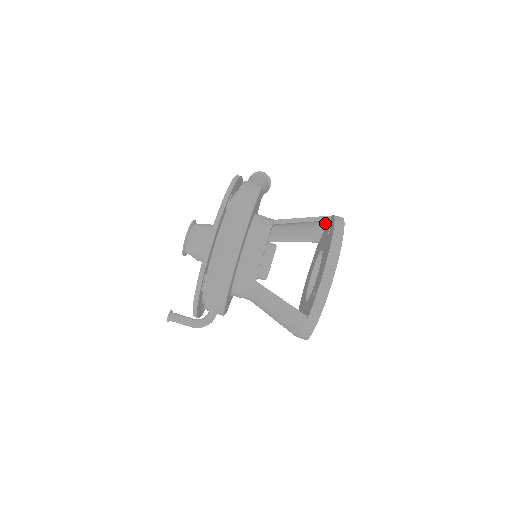
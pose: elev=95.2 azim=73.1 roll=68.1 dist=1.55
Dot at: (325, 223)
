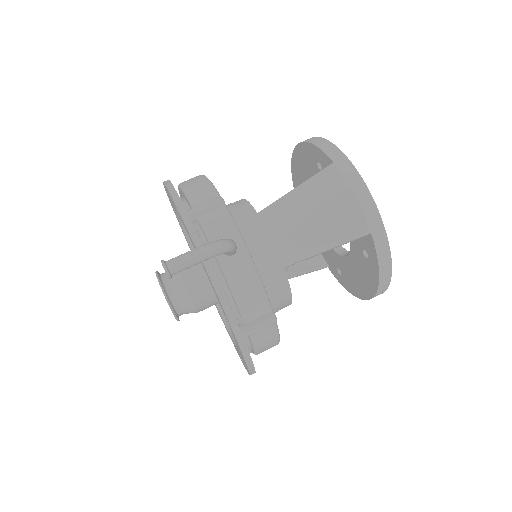
Dot at: occluded
